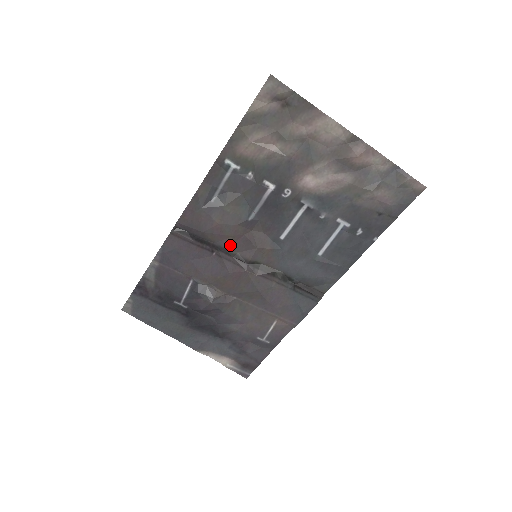
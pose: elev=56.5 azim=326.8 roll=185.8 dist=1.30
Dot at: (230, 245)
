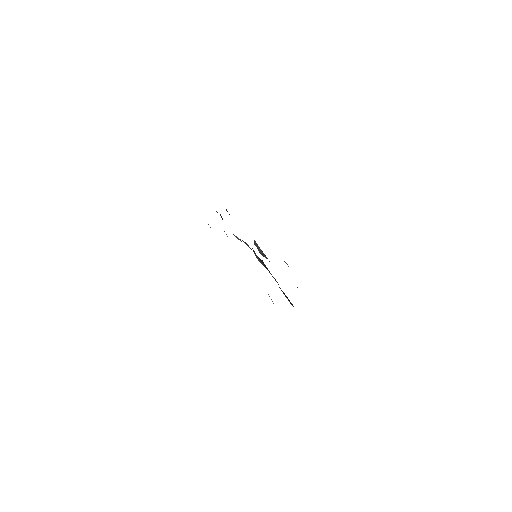
Dot at: occluded
